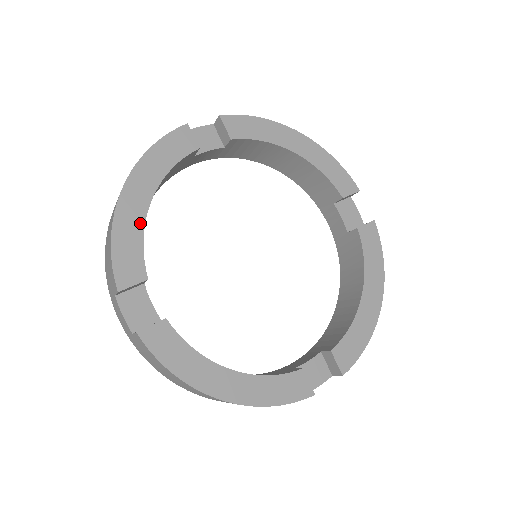
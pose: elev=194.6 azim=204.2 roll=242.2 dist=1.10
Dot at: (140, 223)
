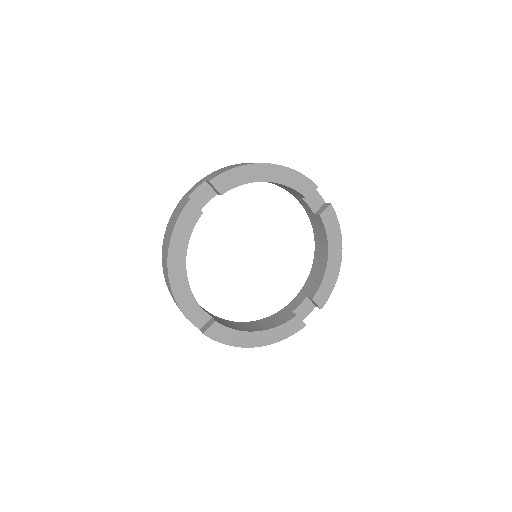
Dot at: (184, 277)
